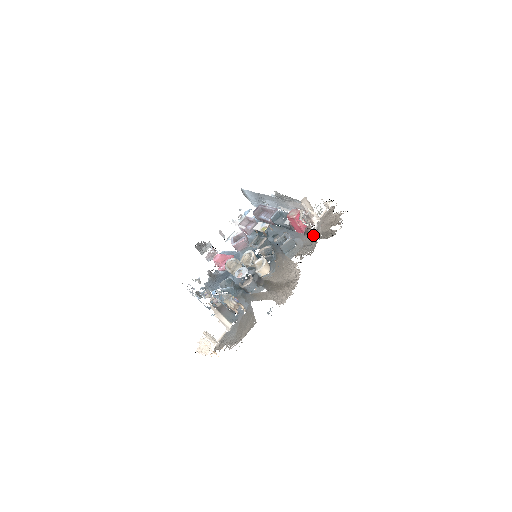
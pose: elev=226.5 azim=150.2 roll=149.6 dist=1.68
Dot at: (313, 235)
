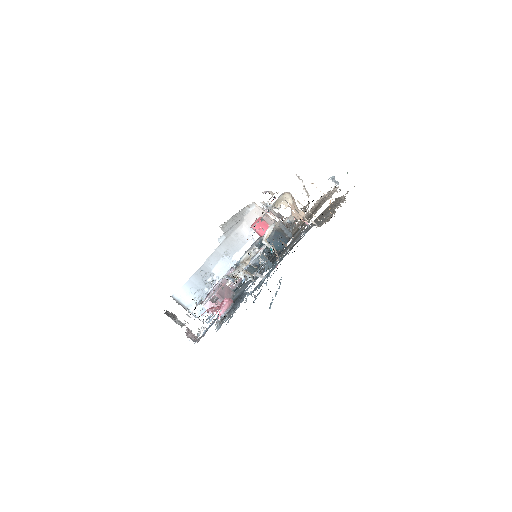
Dot at: (292, 219)
